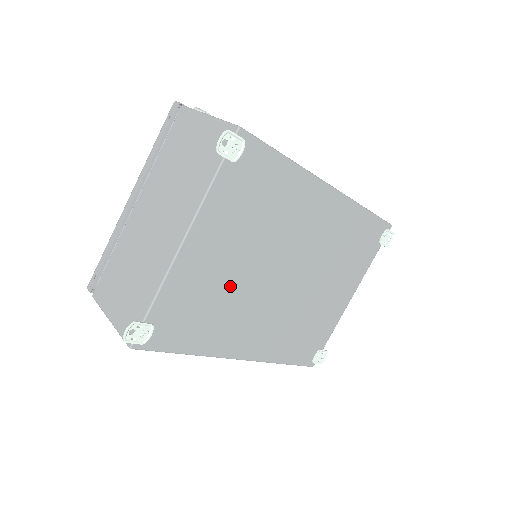
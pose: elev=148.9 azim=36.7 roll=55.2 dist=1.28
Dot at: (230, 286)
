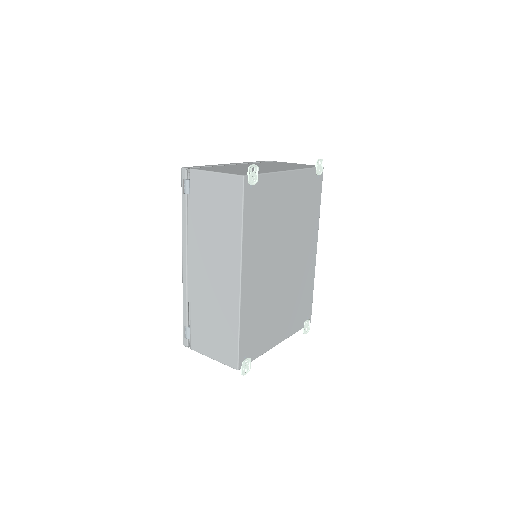
Dot at: (276, 223)
